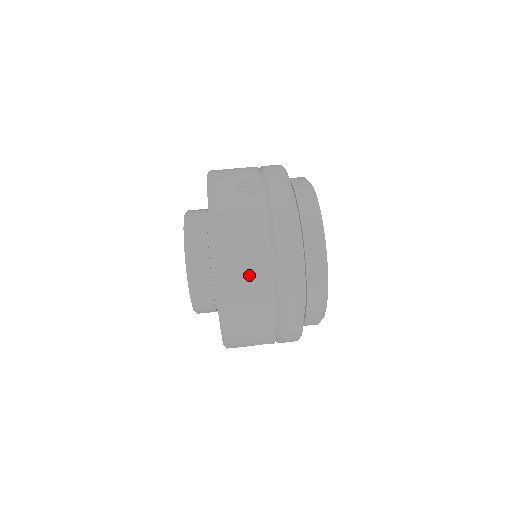
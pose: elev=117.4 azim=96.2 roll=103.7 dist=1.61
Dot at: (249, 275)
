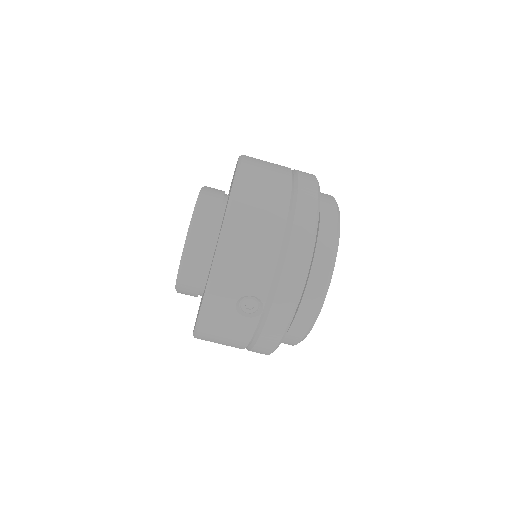
Dot at: occluded
